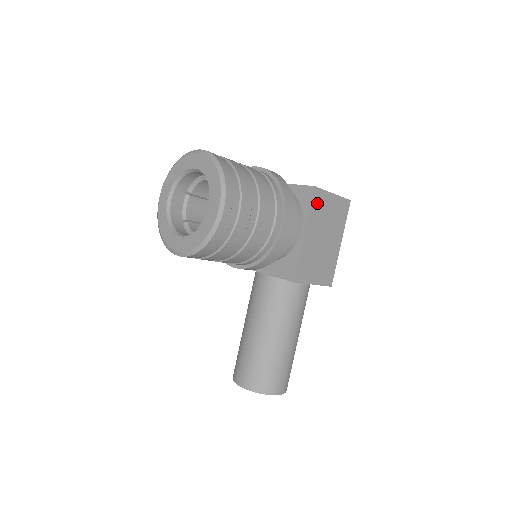
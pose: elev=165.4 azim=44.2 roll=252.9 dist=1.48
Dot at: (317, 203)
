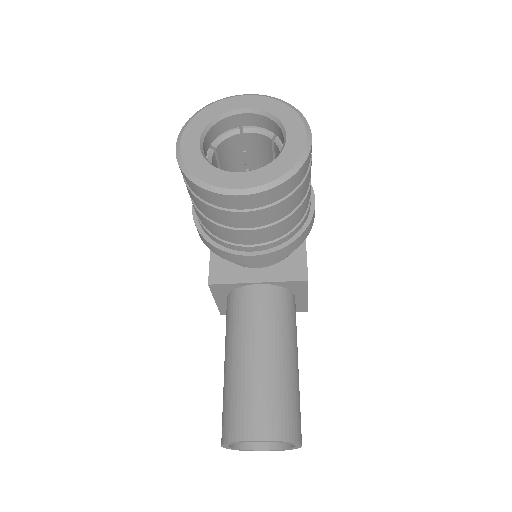
Dot at: occluded
